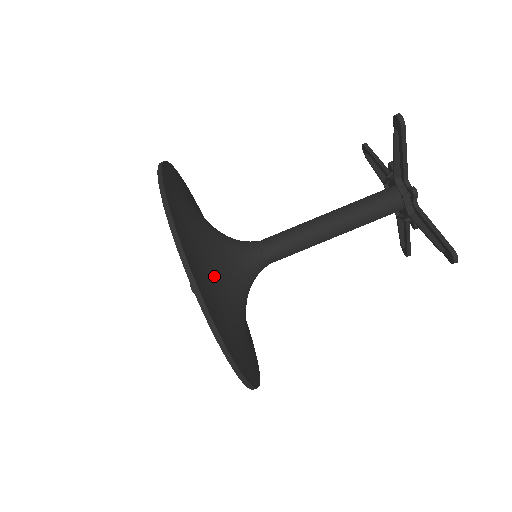
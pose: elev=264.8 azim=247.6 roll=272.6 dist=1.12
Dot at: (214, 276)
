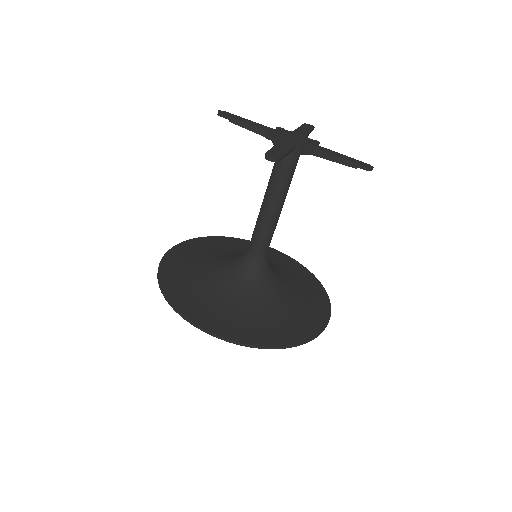
Dot at: (271, 311)
